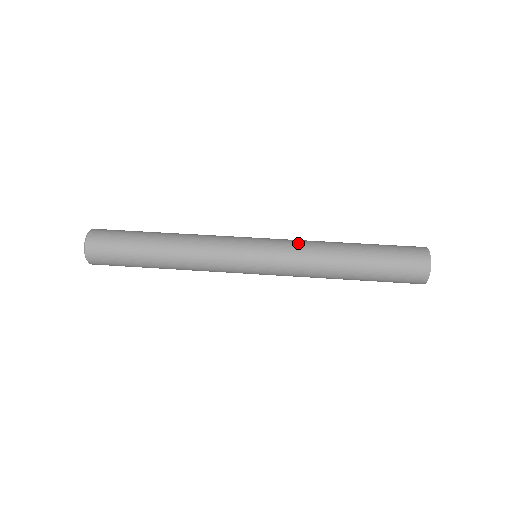
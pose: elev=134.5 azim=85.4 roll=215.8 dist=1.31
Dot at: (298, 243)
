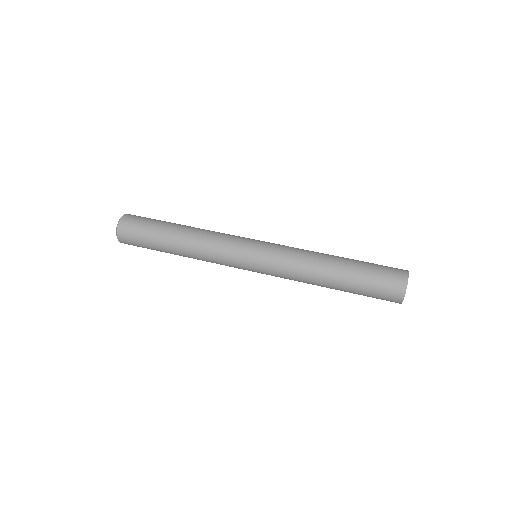
Dot at: (293, 249)
